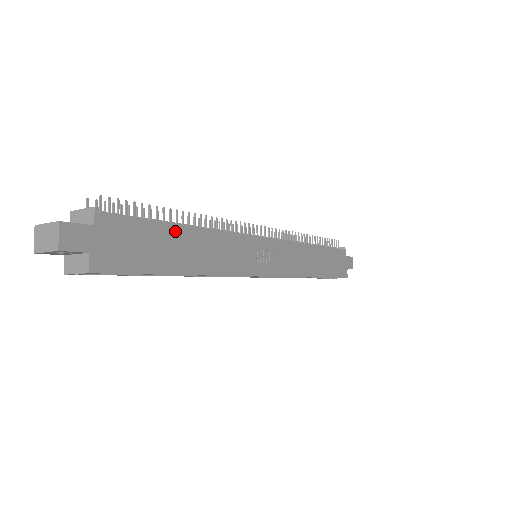
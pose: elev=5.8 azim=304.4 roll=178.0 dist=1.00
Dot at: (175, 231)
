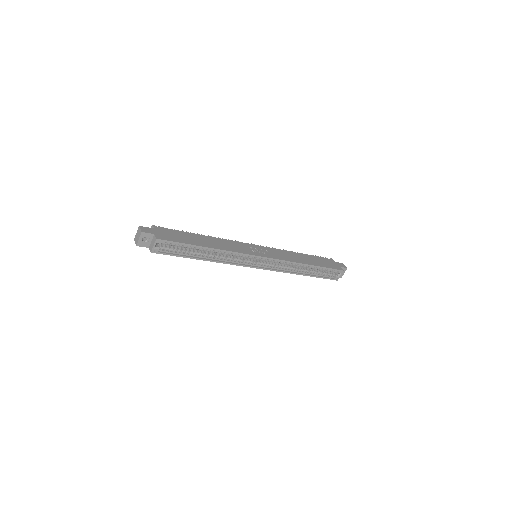
Dot at: (194, 235)
